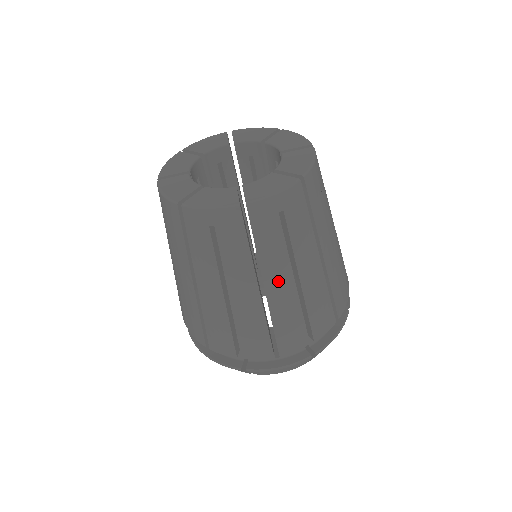
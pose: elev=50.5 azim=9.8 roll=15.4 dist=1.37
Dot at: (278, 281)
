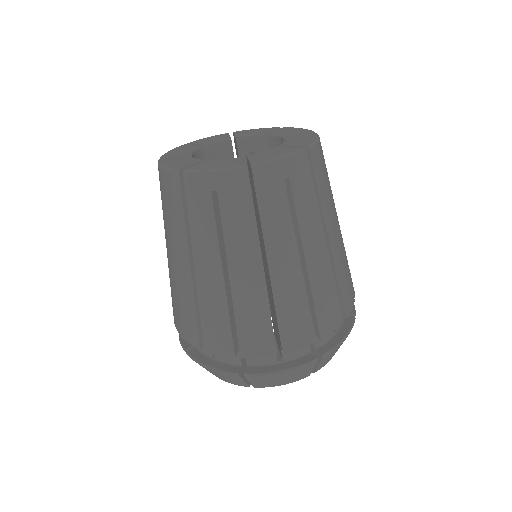
Dot at: (206, 266)
